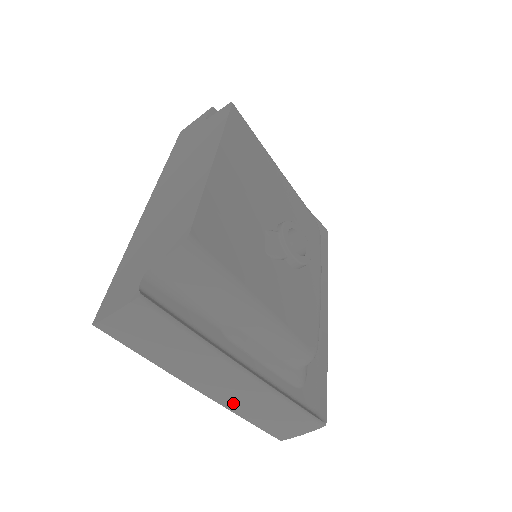
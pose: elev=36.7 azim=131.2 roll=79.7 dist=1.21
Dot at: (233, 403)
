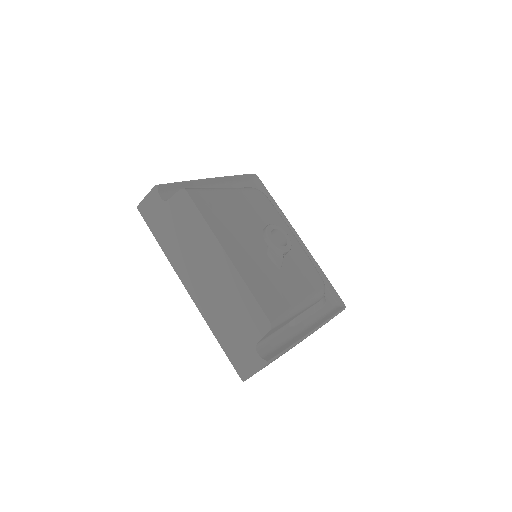
Dot at: occluded
